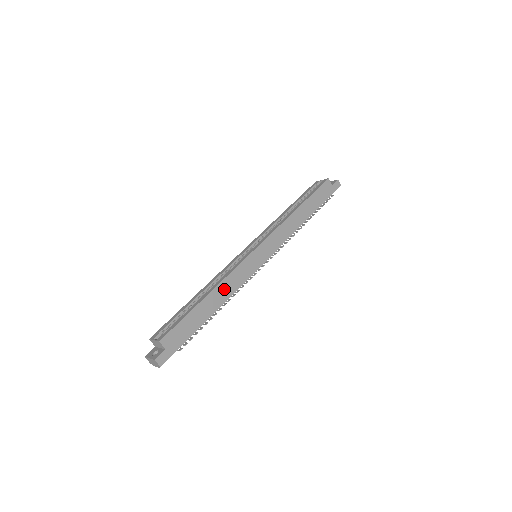
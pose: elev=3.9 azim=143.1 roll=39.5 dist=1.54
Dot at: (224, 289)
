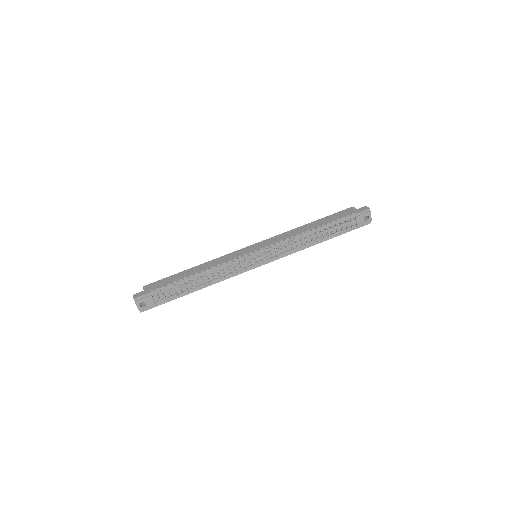
Dot at: (208, 265)
